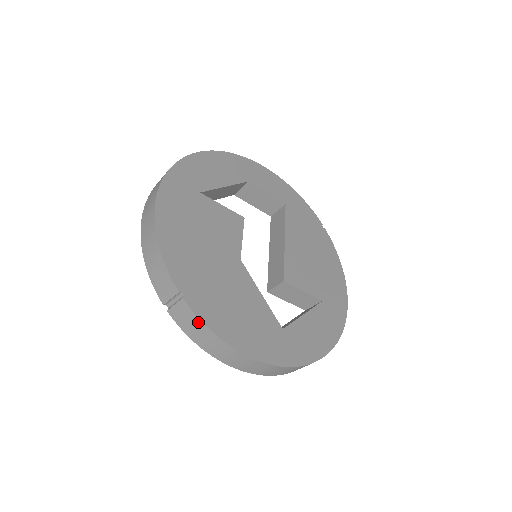
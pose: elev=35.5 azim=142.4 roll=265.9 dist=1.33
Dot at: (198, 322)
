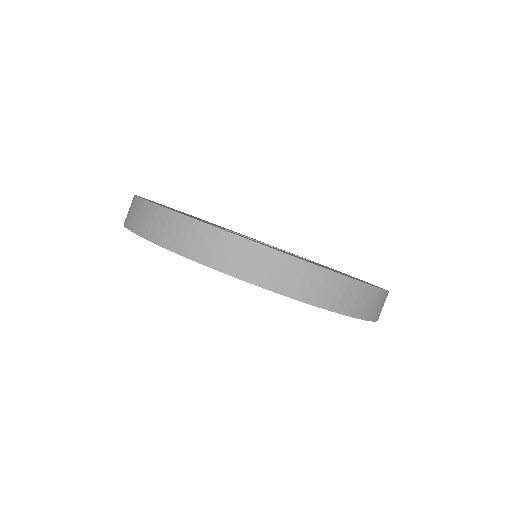
Dot at: occluded
